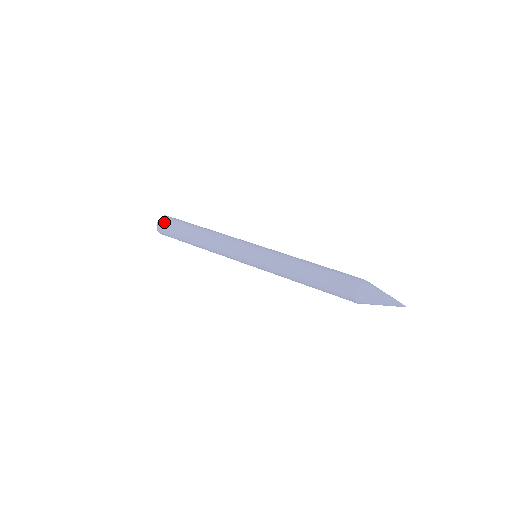
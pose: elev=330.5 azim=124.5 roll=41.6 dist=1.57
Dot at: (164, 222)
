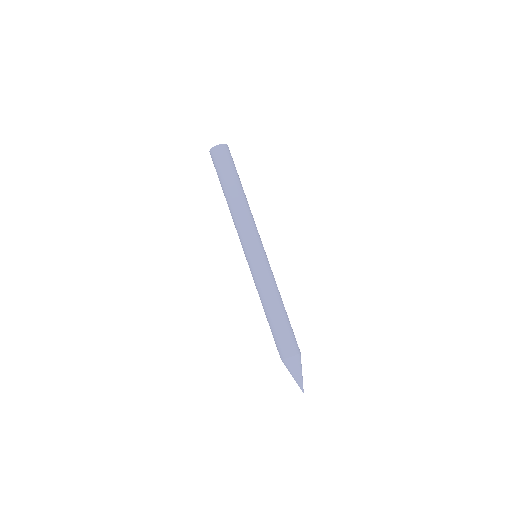
Dot at: (214, 156)
